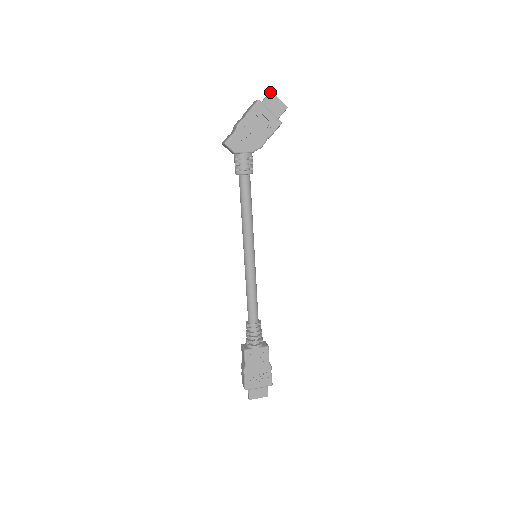
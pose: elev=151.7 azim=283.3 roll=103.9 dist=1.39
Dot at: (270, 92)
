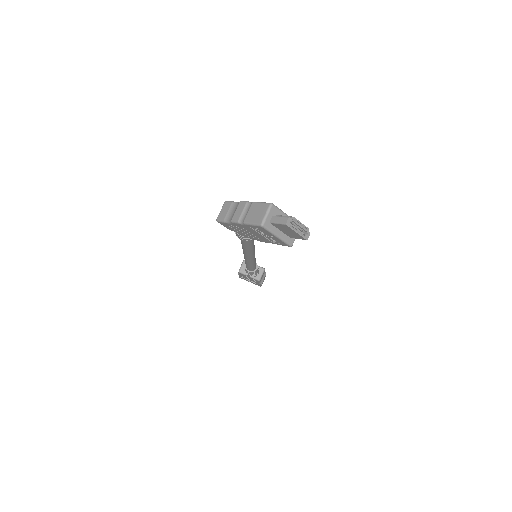
Dot at: (284, 224)
